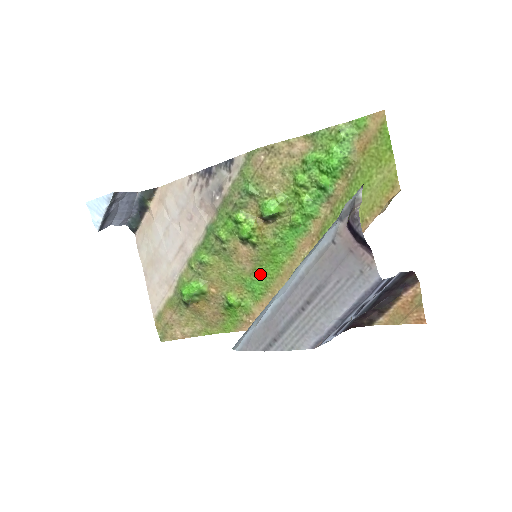
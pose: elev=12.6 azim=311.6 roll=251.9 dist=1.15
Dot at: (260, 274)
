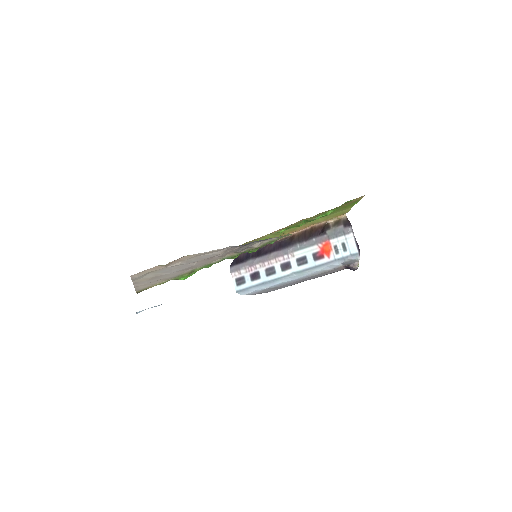
Dot at: occluded
